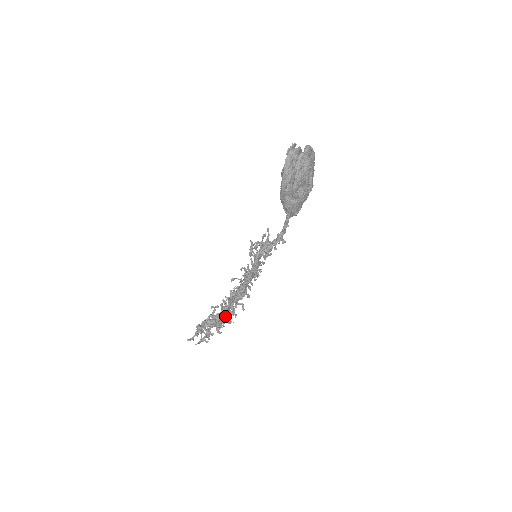
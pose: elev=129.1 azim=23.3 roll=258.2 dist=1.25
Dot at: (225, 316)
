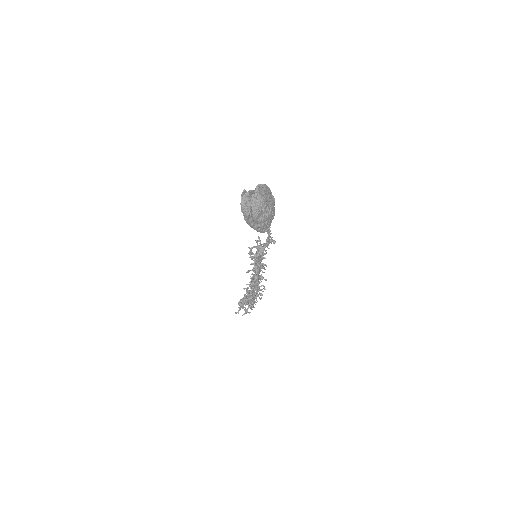
Dot at: occluded
